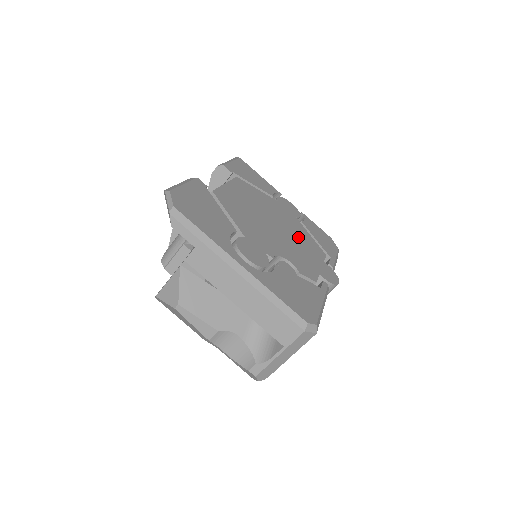
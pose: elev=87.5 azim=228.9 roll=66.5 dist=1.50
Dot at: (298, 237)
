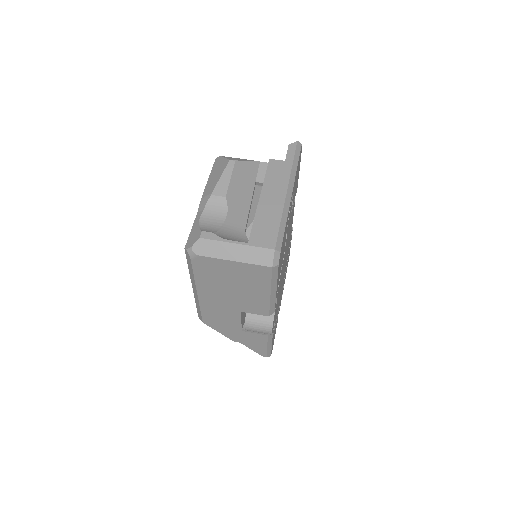
Dot at: occluded
